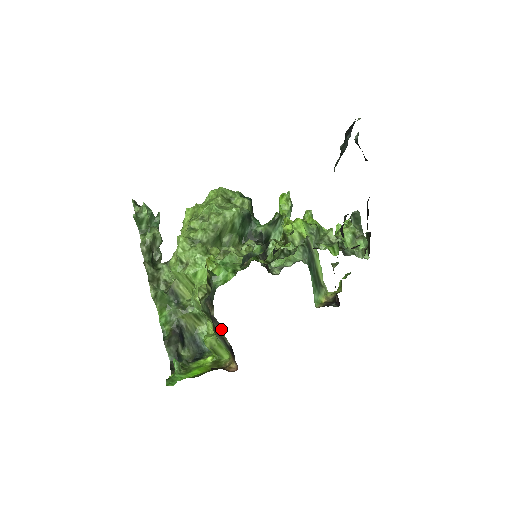
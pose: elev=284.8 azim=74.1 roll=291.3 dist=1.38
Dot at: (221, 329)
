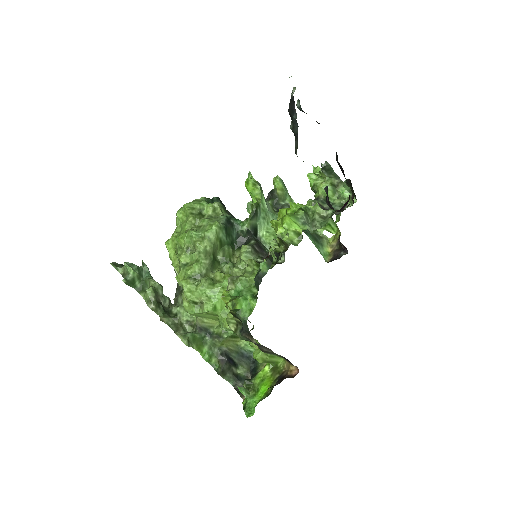
Dot at: (269, 349)
